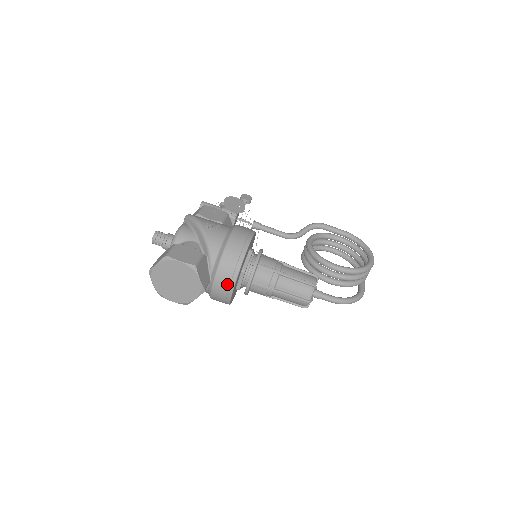
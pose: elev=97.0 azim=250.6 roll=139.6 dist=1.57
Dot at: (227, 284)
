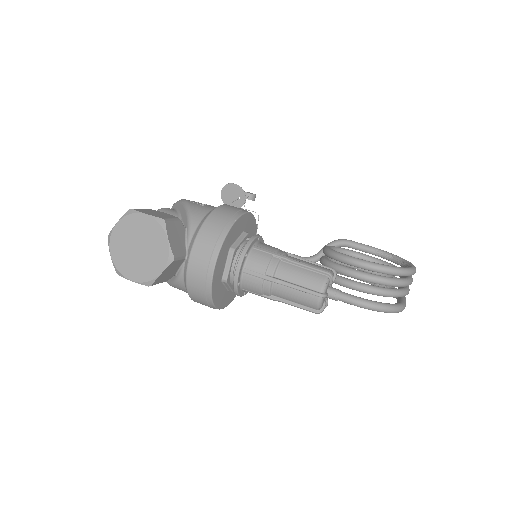
Dot at: (207, 258)
